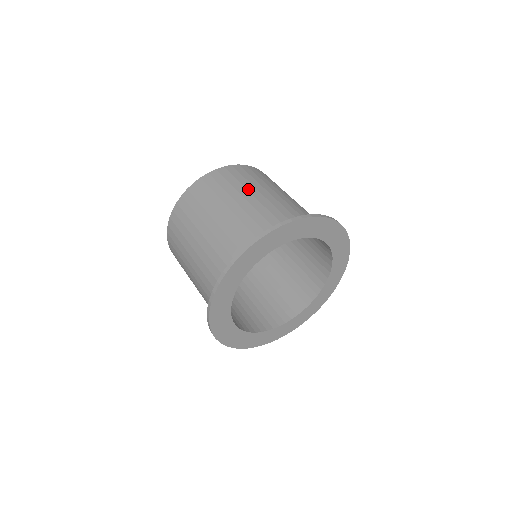
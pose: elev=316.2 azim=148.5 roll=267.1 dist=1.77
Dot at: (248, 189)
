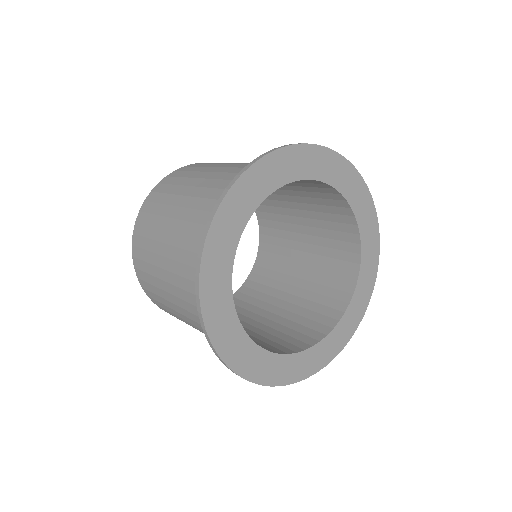
Dot at: (226, 163)
